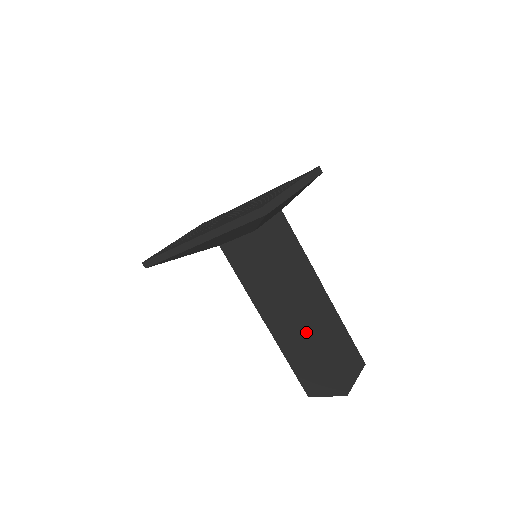
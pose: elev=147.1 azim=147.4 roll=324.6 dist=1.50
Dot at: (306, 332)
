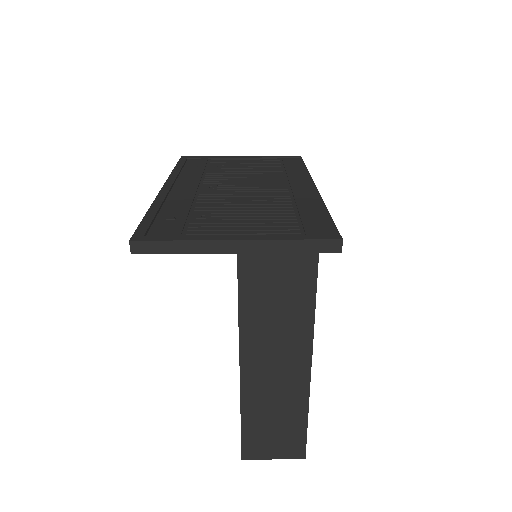
Dot at: occluded
